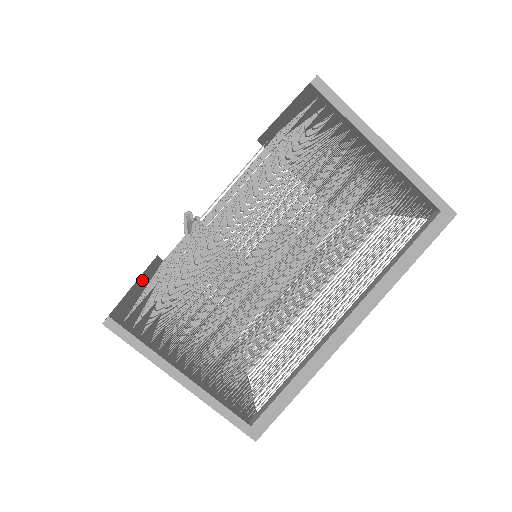
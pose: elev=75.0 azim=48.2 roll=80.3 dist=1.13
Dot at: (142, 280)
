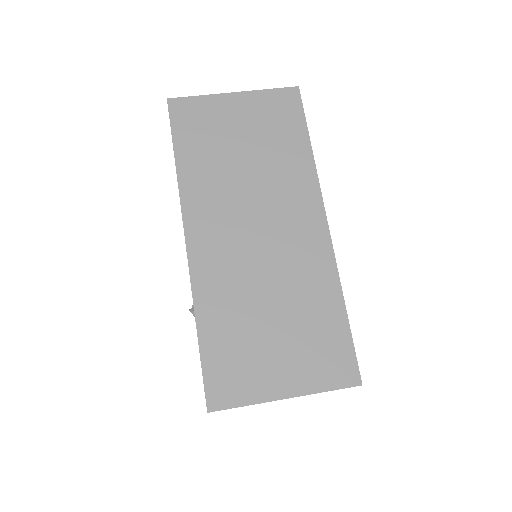
Dot at: (187, 230)
